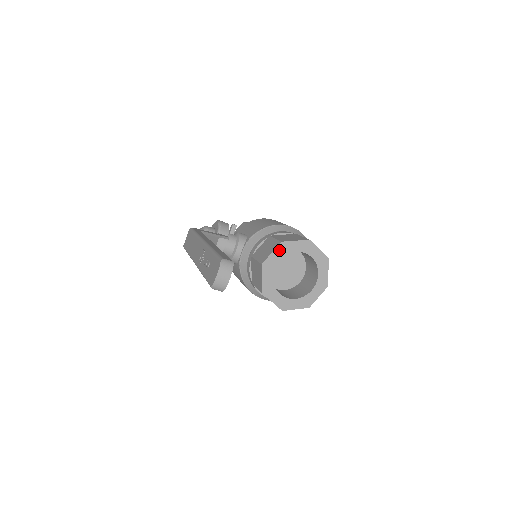
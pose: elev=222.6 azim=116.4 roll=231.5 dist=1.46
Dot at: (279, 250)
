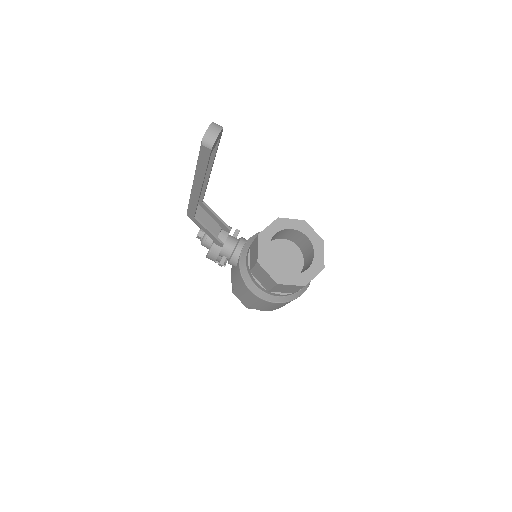
Dot at: (275, 224)
